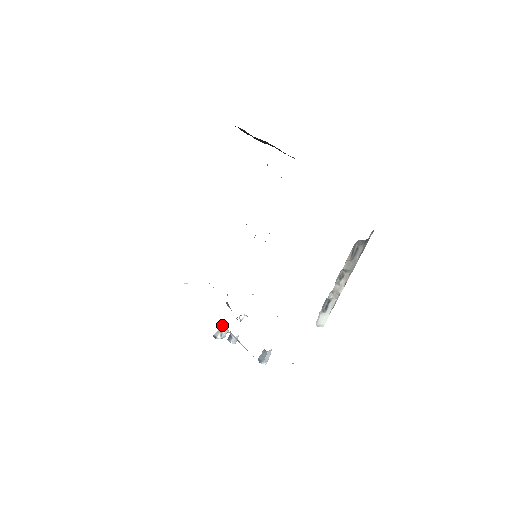
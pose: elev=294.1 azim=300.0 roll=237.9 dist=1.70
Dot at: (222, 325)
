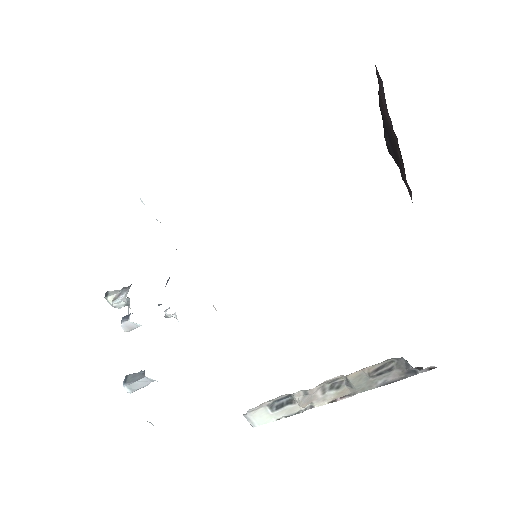
Dot at: (128, 287)
